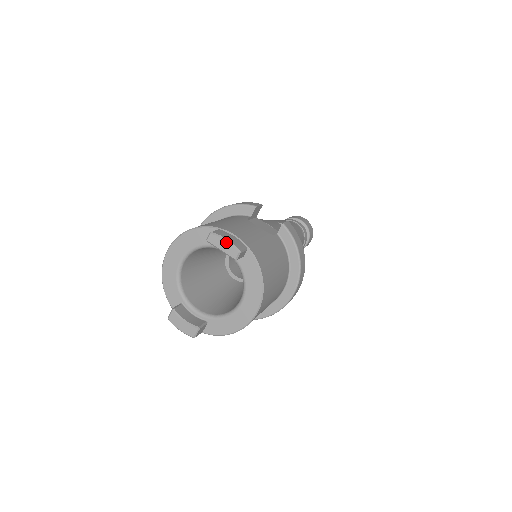
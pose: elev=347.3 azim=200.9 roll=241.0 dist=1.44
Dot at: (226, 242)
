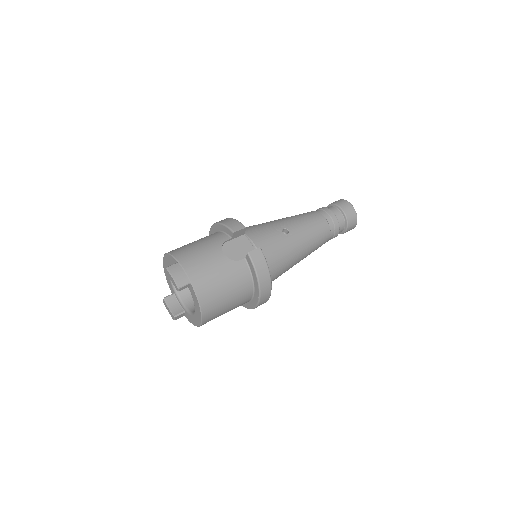
Dot at: (172, 278)
